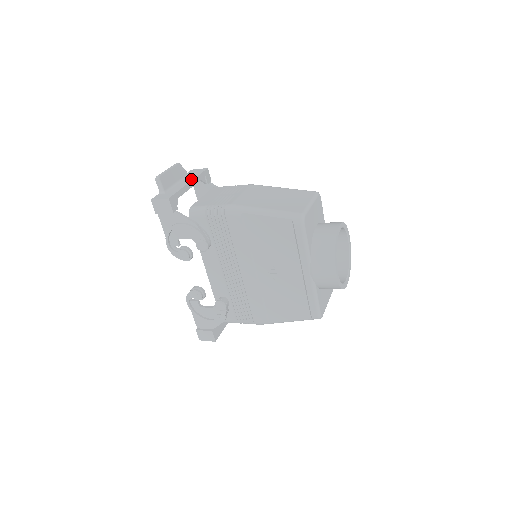
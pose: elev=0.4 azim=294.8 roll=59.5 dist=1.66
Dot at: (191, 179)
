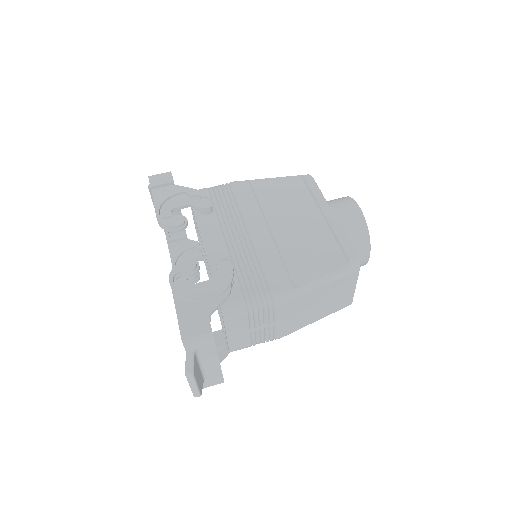
Dot at: (215, 356)
